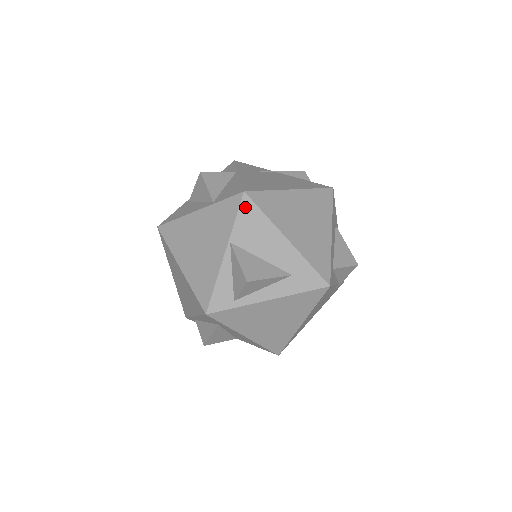
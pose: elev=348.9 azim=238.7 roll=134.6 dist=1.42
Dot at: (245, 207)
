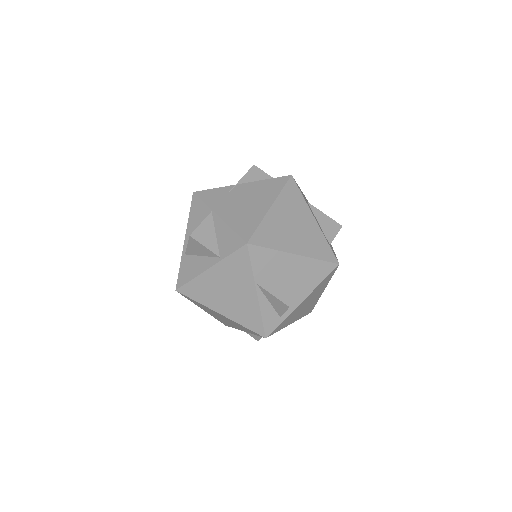
Dot at: (254, 254)
